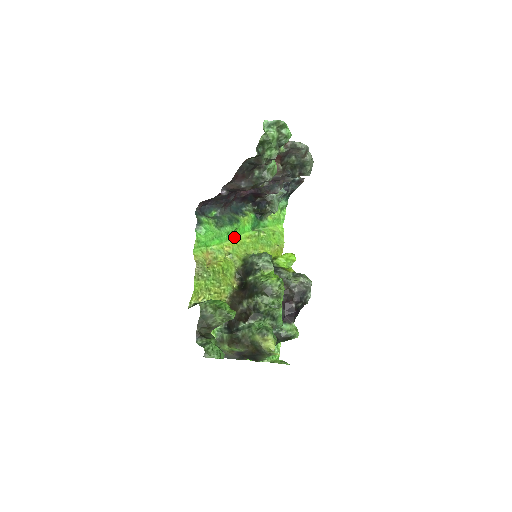
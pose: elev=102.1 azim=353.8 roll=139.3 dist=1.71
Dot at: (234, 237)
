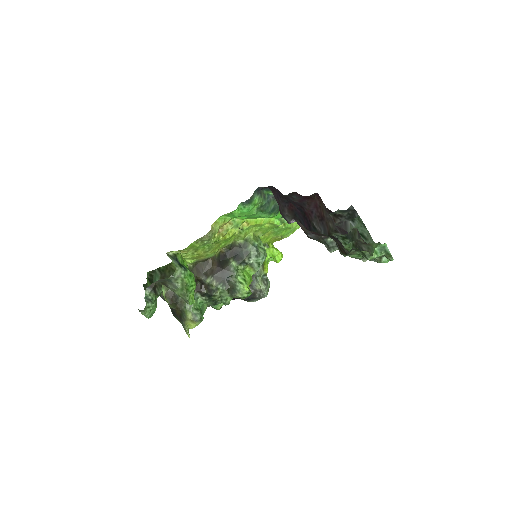
Dot at: occluded
